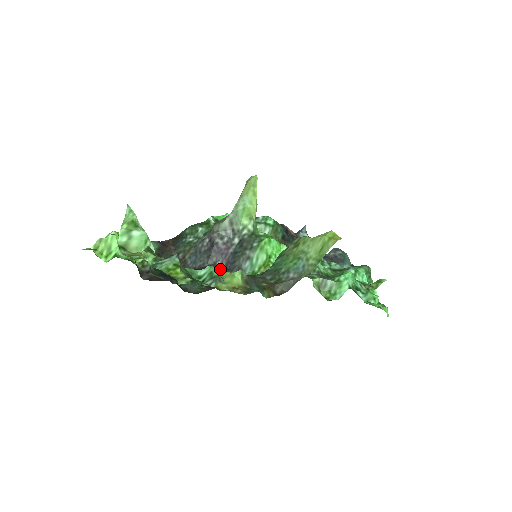
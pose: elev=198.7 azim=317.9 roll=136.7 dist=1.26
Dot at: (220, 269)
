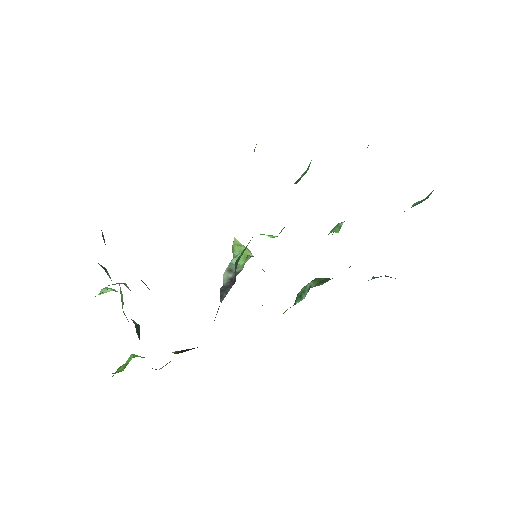
Dot at: occluded
